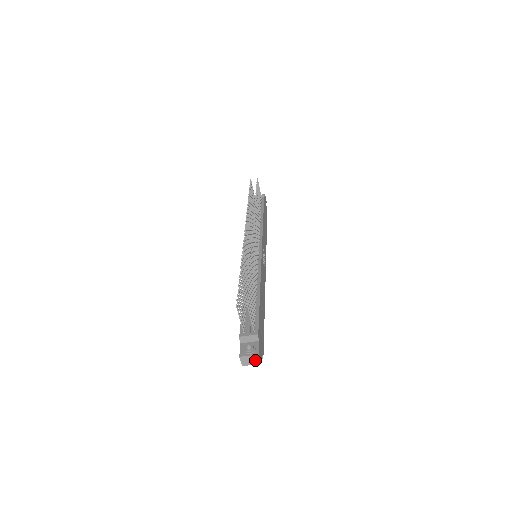
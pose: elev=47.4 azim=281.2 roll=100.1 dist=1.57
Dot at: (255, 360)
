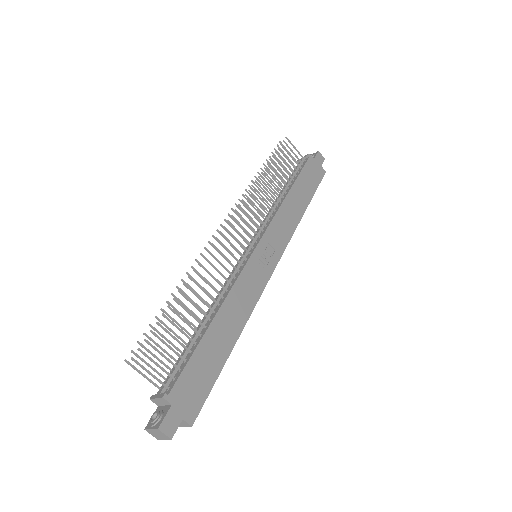
Dot at: (162, 434)
